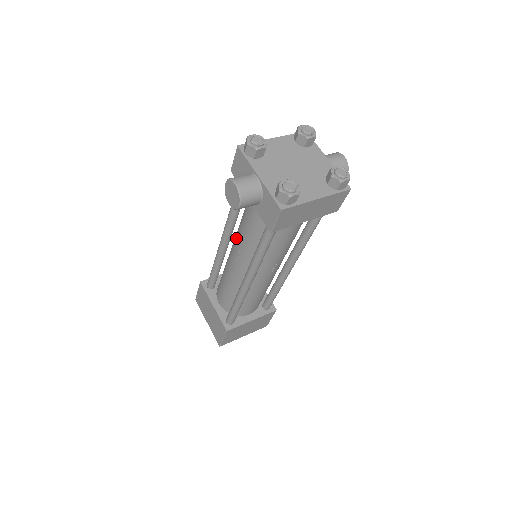
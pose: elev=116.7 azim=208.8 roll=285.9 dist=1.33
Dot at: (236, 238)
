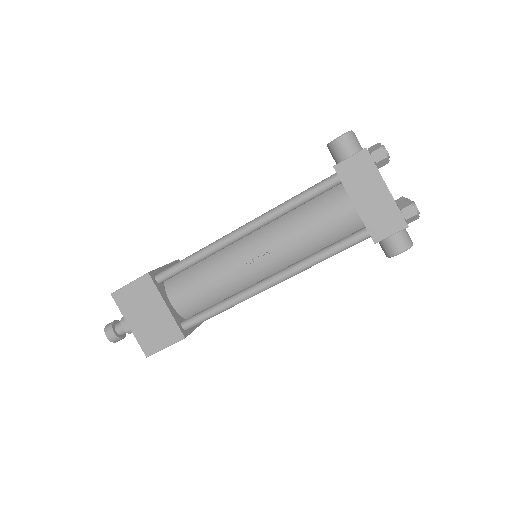
Dot at: occluded
